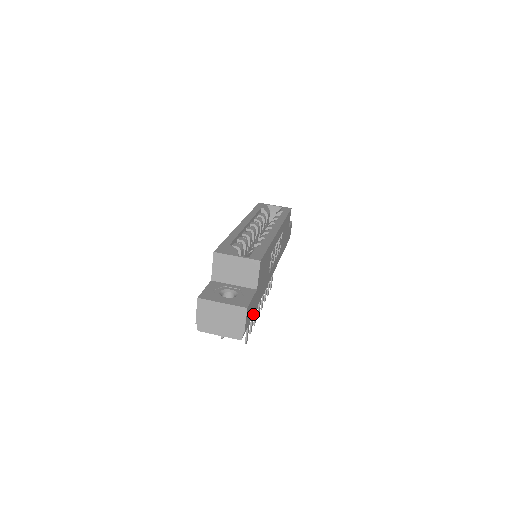
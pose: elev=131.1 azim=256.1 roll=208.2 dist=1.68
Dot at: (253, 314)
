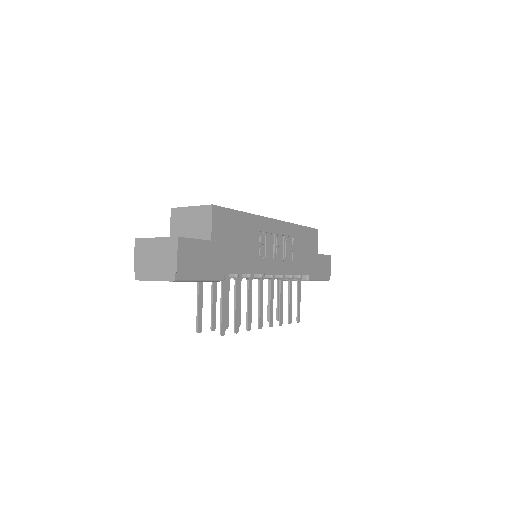
Dot at: (208, 272)
